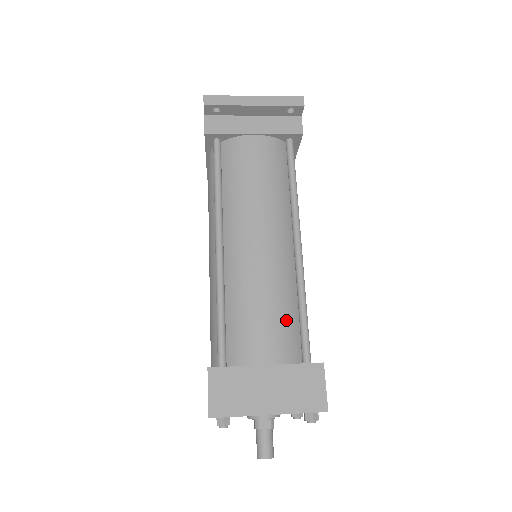
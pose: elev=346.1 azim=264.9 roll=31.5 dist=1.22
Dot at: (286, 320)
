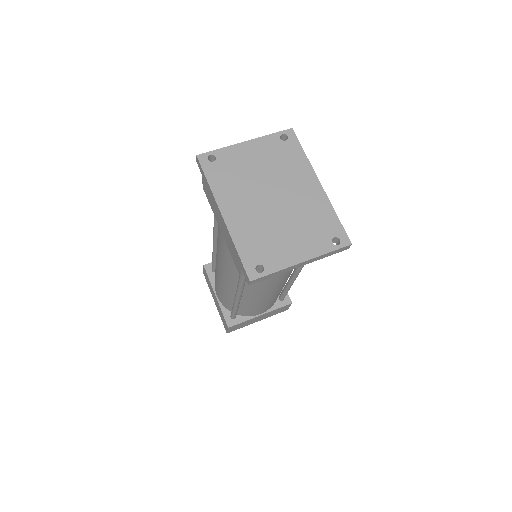
Dot at: occluded
